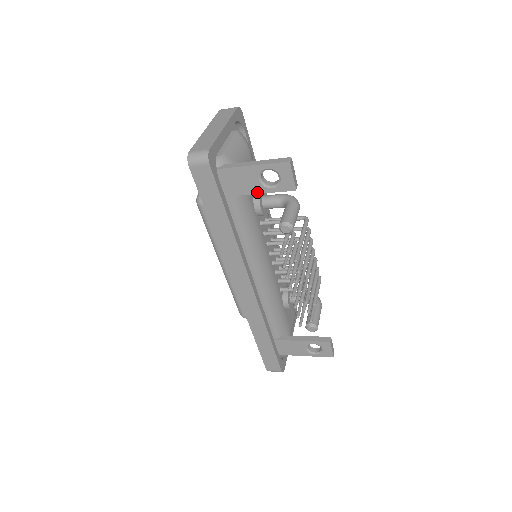
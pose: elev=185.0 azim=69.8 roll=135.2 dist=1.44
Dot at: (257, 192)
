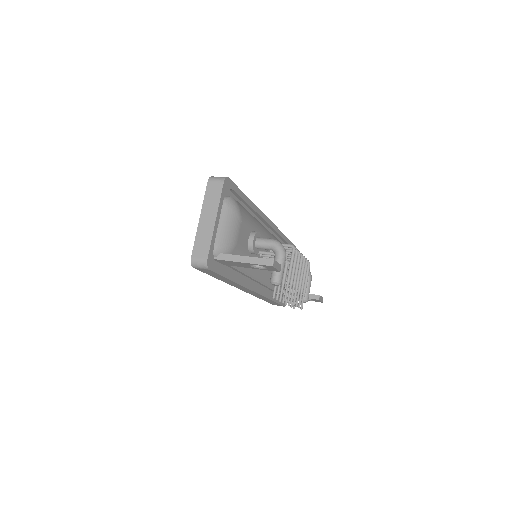
Dot at: occluded
